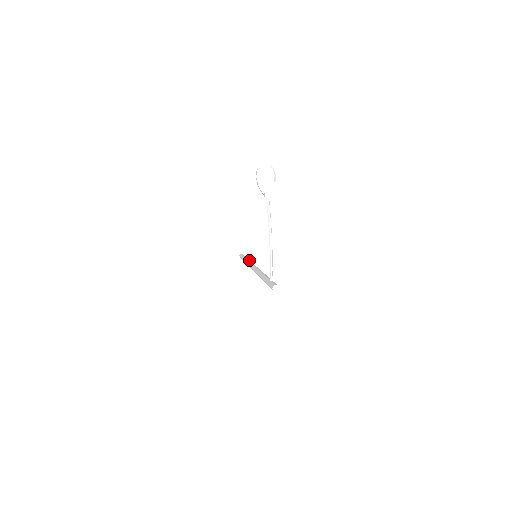
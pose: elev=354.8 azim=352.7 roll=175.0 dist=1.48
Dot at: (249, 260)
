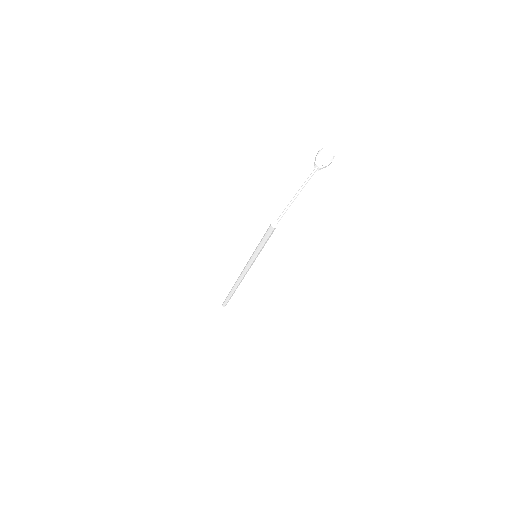
Dot at: occluded
